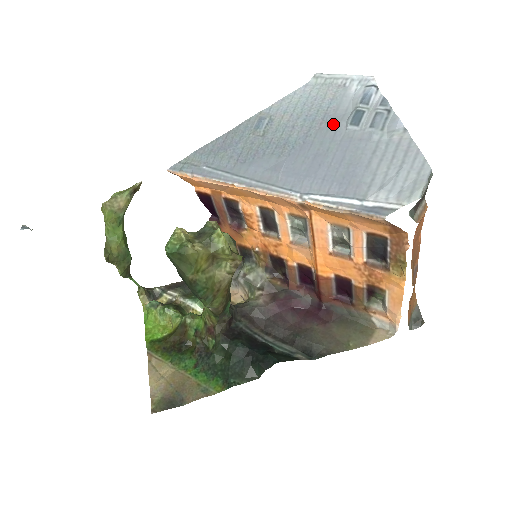
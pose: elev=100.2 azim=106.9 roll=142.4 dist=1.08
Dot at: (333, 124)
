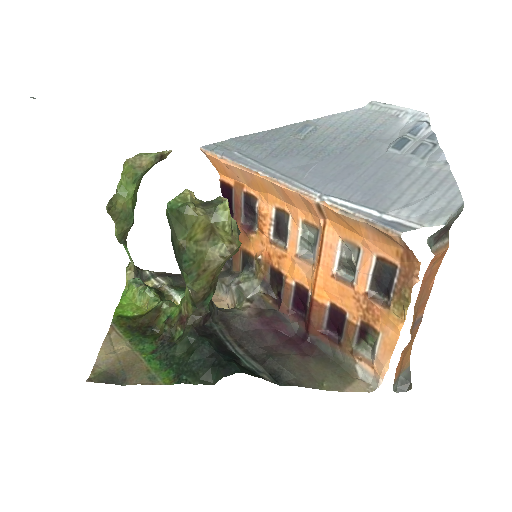
Dot at: (375, 144)
